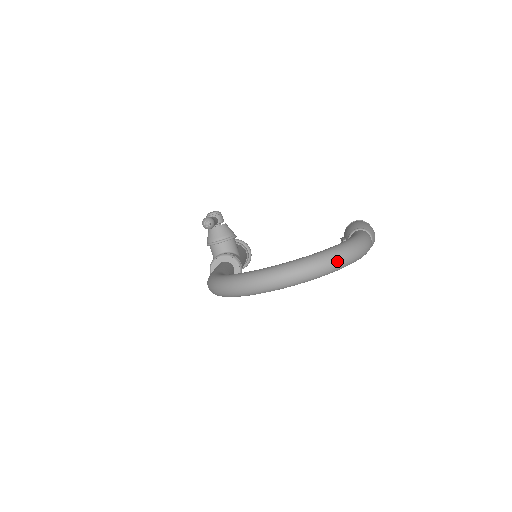
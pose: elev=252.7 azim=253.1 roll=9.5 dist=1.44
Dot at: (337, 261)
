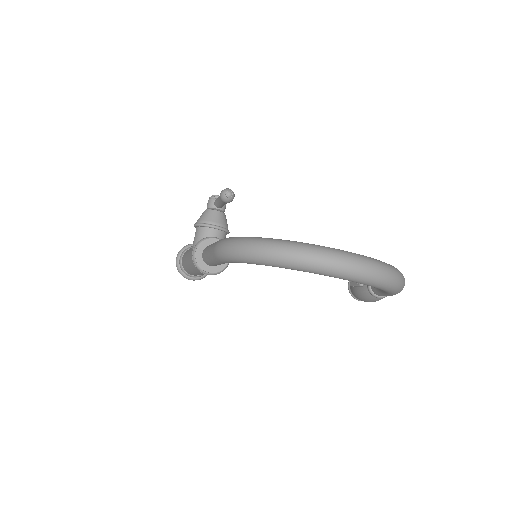
Dot at: (393, 277)
